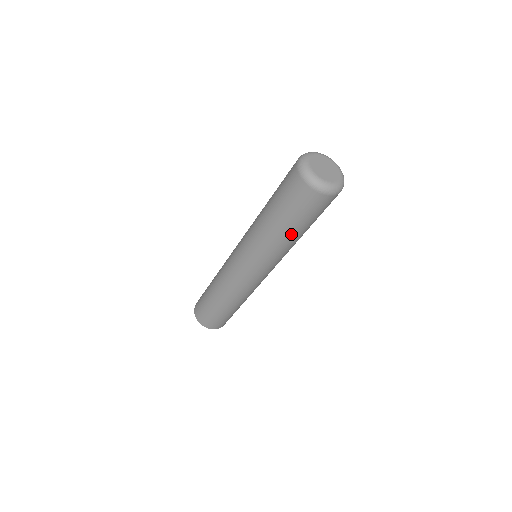
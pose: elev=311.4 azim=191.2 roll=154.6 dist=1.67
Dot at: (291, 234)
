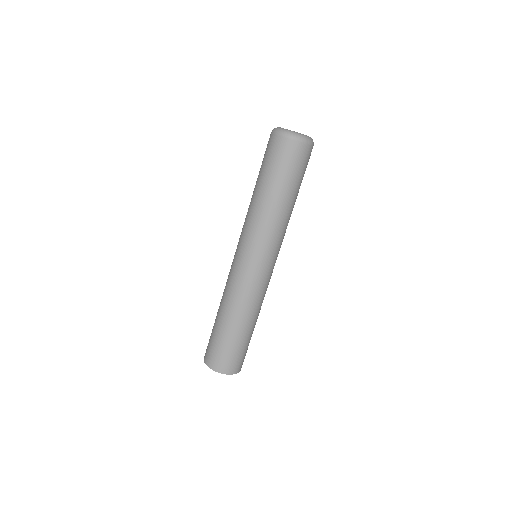
Dot at: (274, 195)
